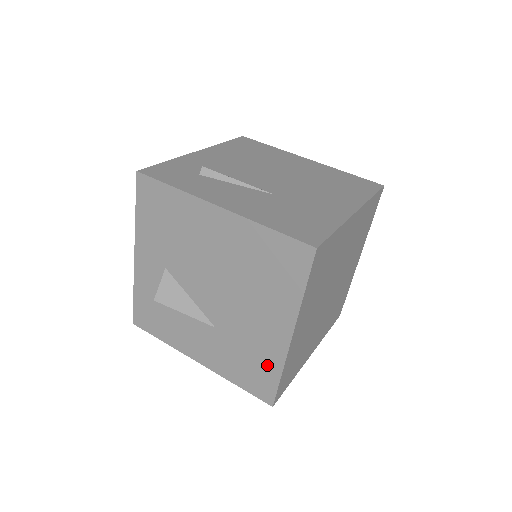
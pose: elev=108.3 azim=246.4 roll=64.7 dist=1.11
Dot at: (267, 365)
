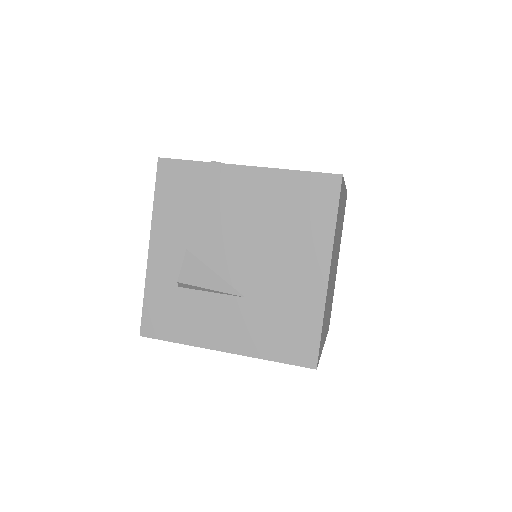
Dot at: (306, 318)
